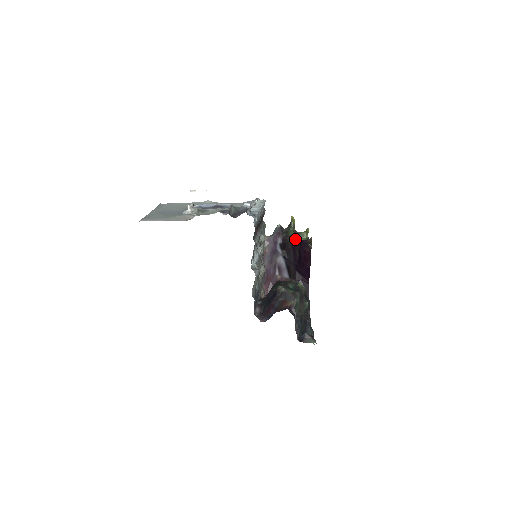
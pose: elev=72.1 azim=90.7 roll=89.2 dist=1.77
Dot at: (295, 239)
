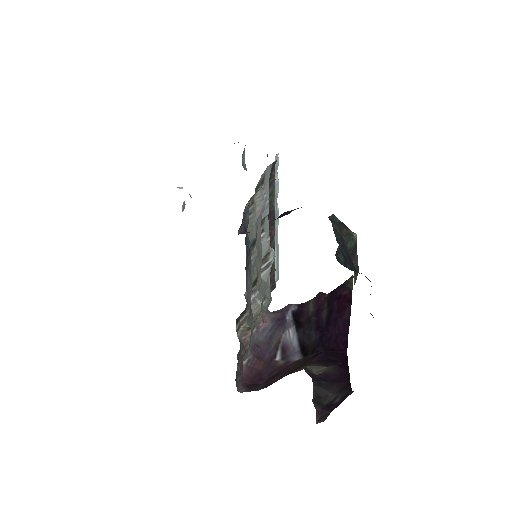
Dot at: (322, 292)
